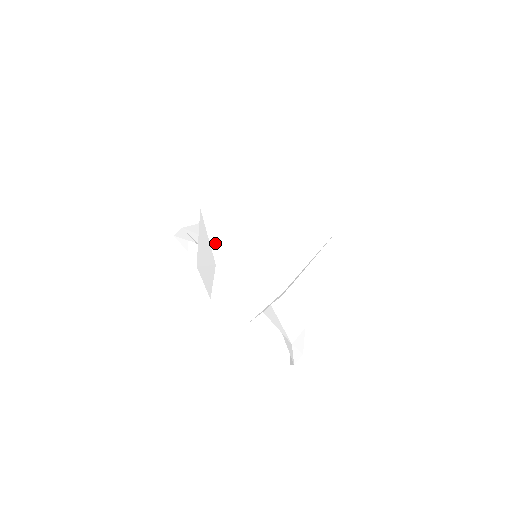
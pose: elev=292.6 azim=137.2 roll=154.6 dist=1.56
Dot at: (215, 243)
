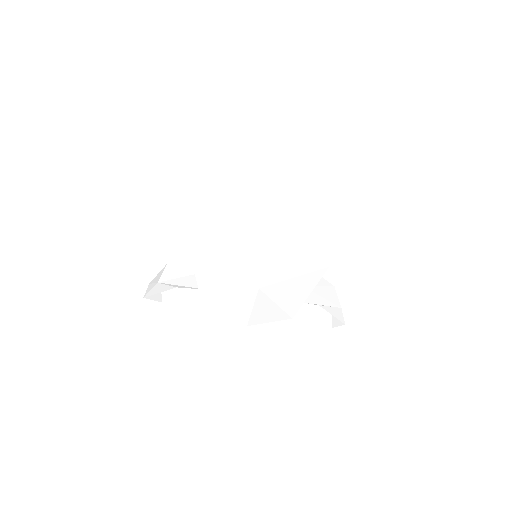
Dot at: (236, 269)
